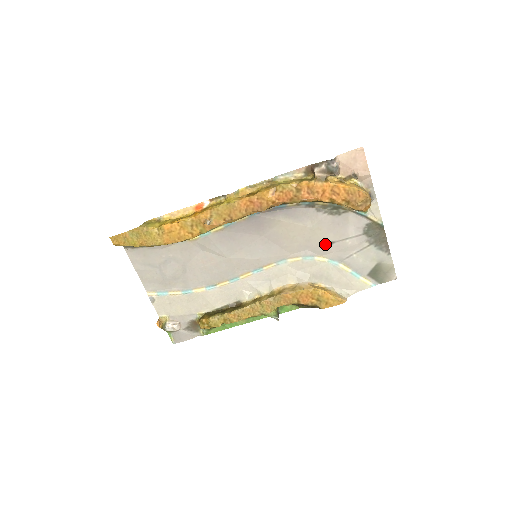
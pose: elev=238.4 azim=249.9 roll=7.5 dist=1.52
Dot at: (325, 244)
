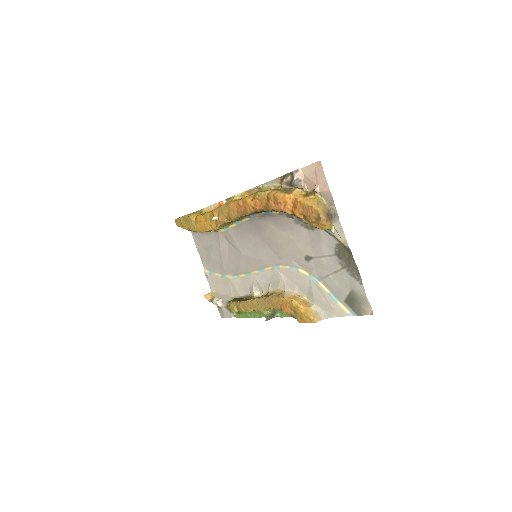
Dot at: (306, 258)
